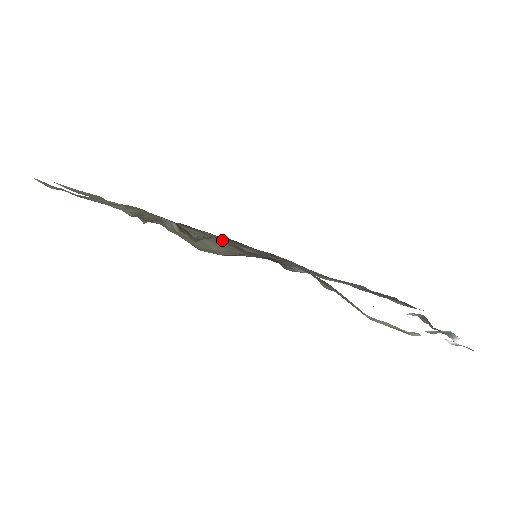
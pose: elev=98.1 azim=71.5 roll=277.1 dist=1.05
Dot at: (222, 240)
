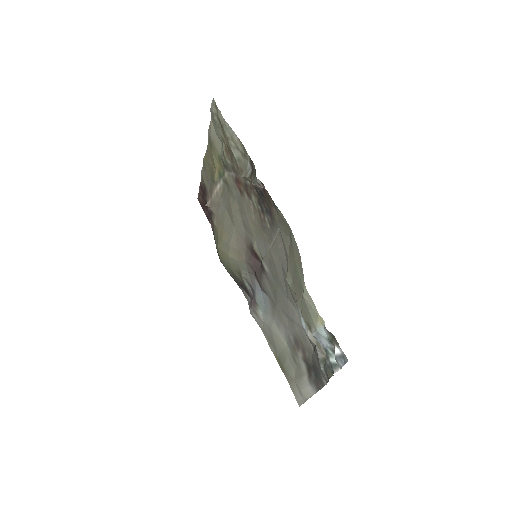
Dot at: (252, 223)
